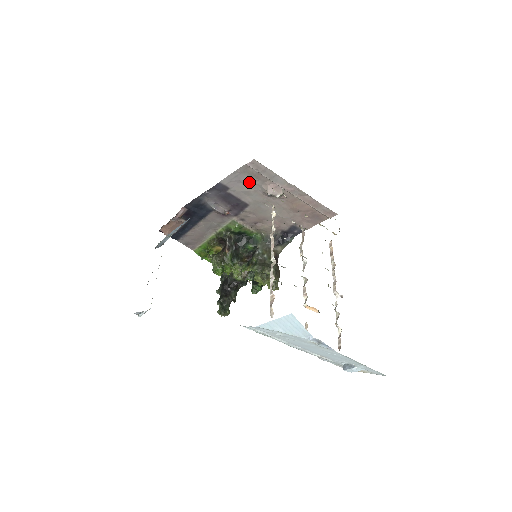
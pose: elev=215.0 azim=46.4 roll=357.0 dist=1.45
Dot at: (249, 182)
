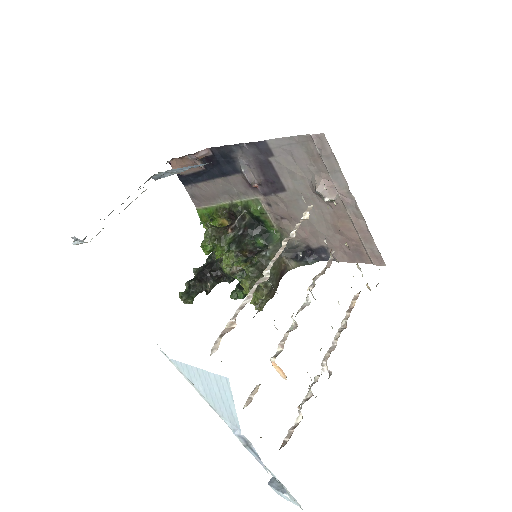
Dot at: (302, 161)
